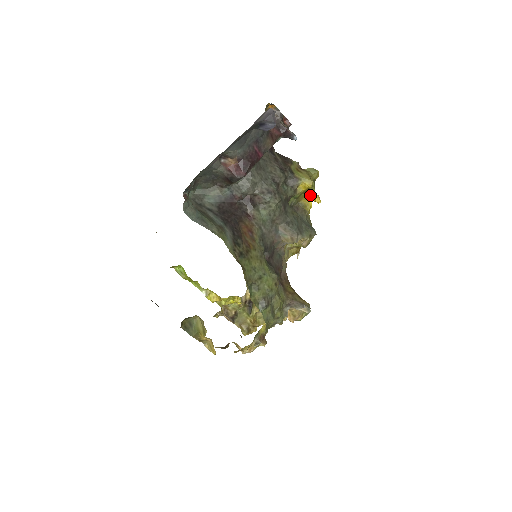
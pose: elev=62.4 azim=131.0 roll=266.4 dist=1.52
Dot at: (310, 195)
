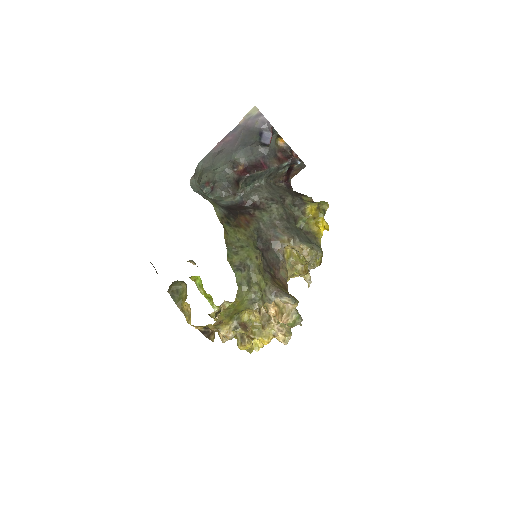
Dot at: (320, 222)
